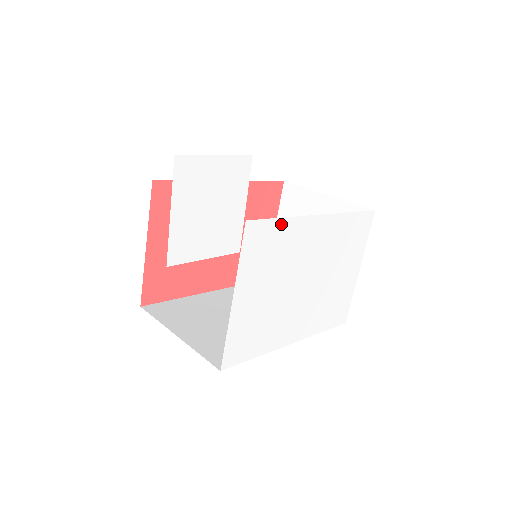
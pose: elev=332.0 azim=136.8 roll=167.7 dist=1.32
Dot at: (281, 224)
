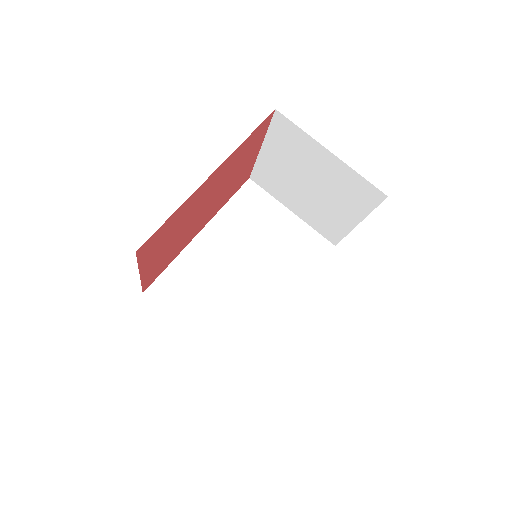
Dot at: occluded
